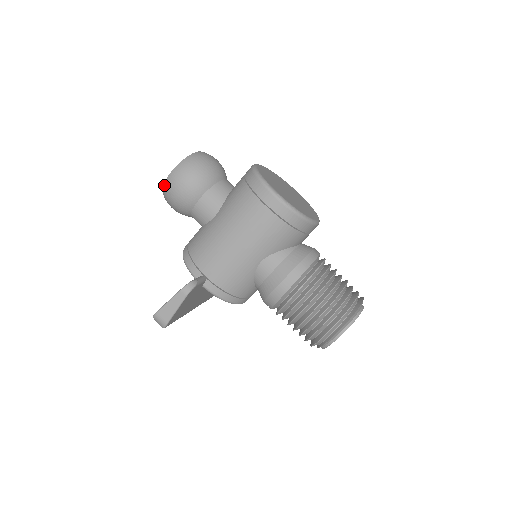
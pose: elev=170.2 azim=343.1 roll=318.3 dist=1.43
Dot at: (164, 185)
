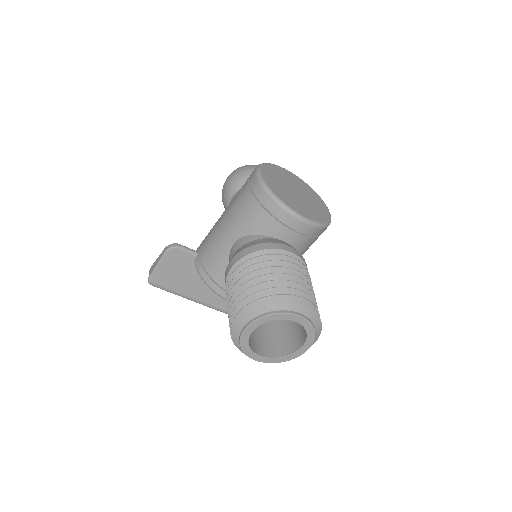
Dot at: occluded
